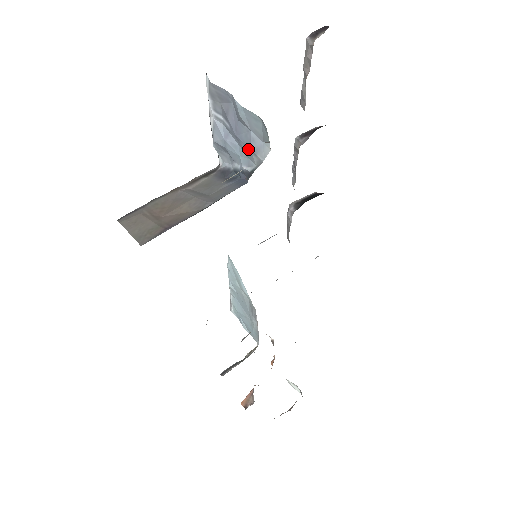
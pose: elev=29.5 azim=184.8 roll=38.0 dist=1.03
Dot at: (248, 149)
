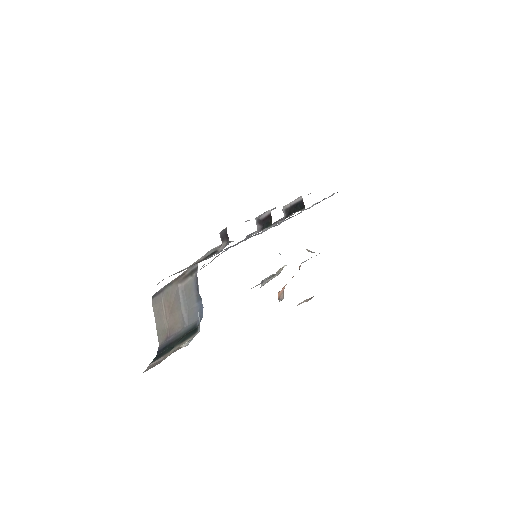
Dot at: occluded
